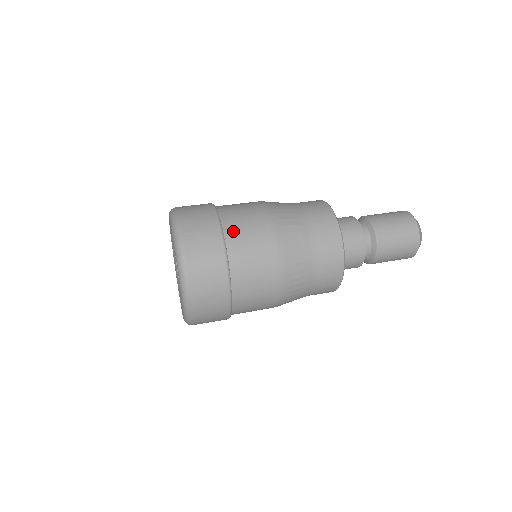
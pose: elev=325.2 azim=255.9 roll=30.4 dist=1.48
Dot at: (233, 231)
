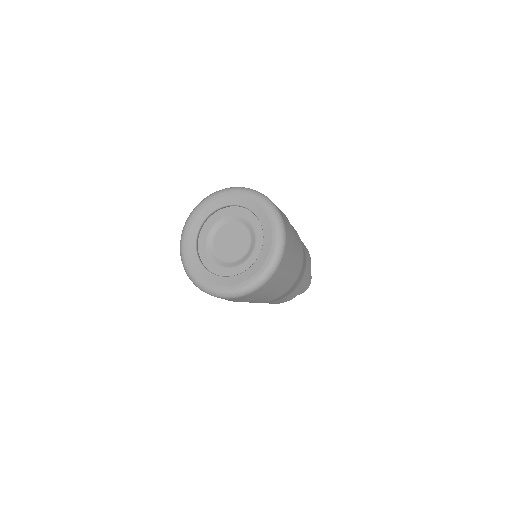
Dot at: occluded
